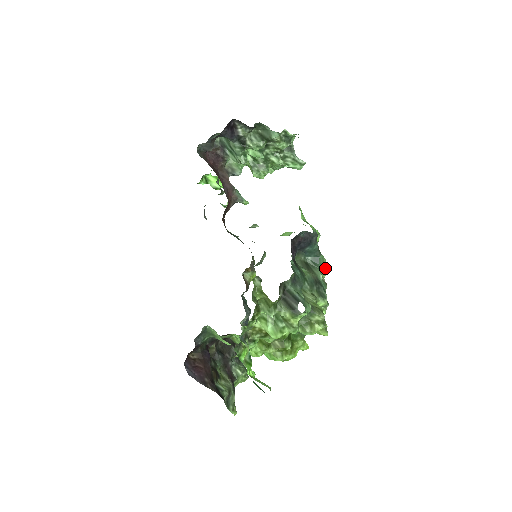
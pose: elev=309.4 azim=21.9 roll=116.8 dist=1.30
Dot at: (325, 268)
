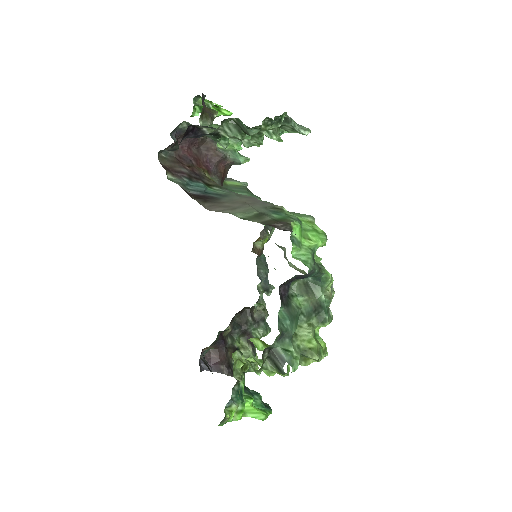
Dot at: (330, 282)
